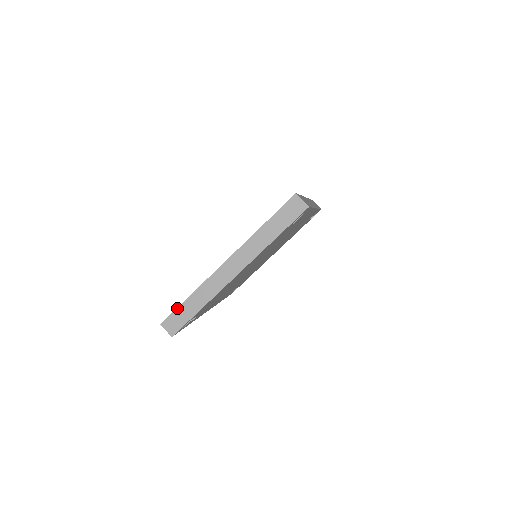
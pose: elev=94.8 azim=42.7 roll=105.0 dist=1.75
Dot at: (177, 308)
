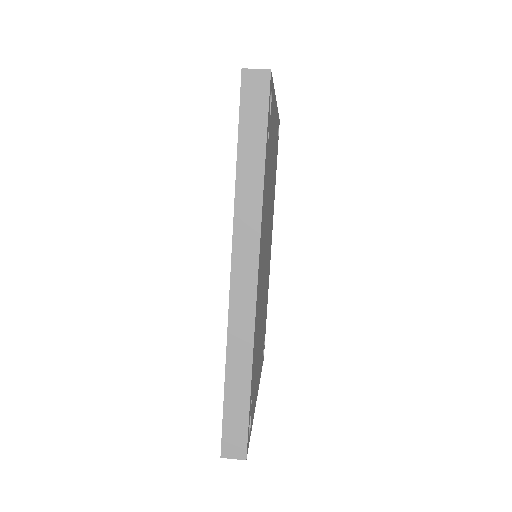
Dot at: occluded
